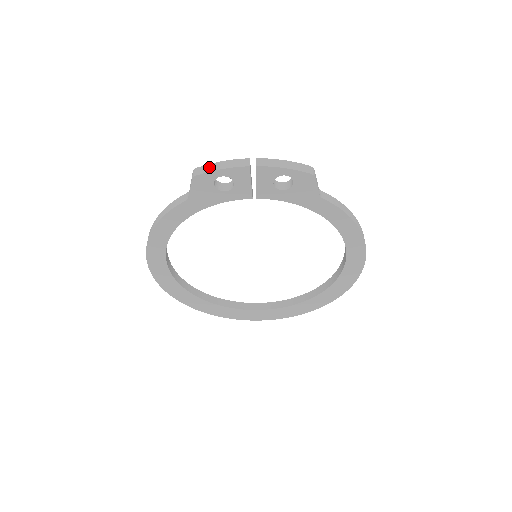
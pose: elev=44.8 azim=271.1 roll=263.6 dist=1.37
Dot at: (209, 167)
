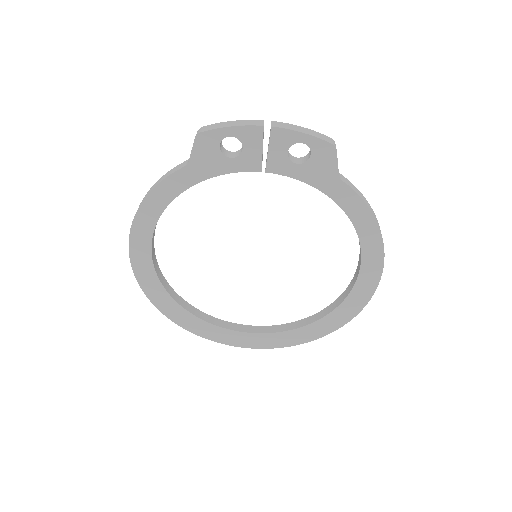
Dot at: (217, 125)
